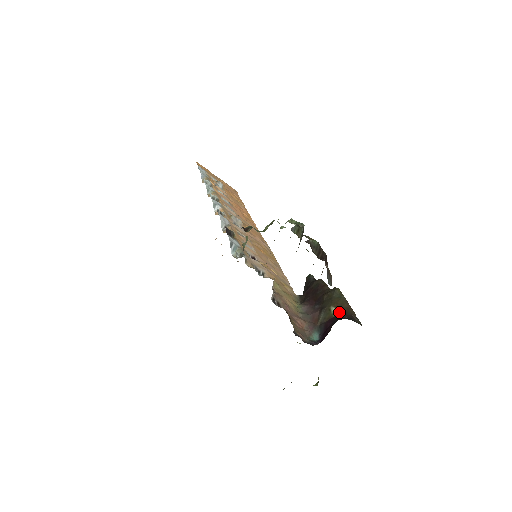
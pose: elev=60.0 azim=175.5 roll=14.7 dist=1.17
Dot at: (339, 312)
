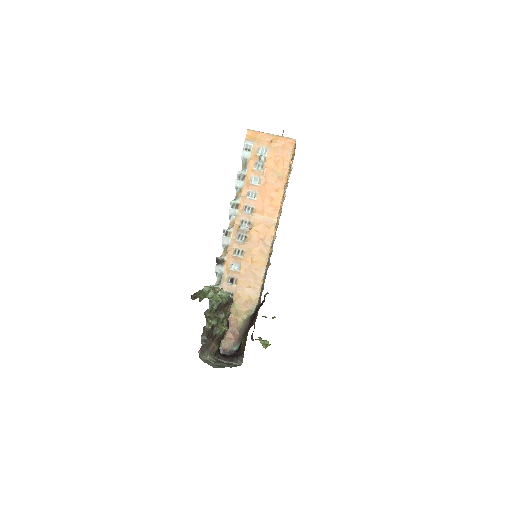
Dot at: (241, 346)
